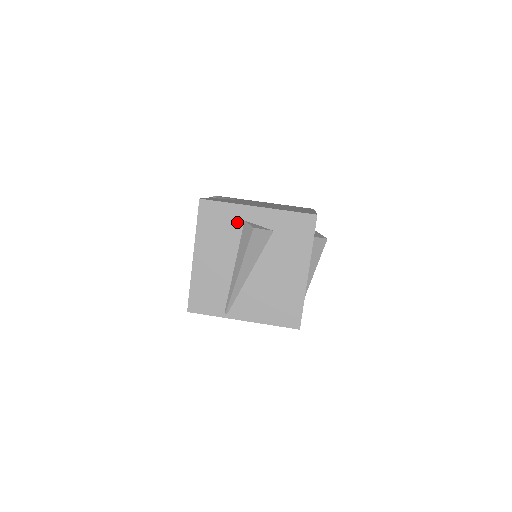
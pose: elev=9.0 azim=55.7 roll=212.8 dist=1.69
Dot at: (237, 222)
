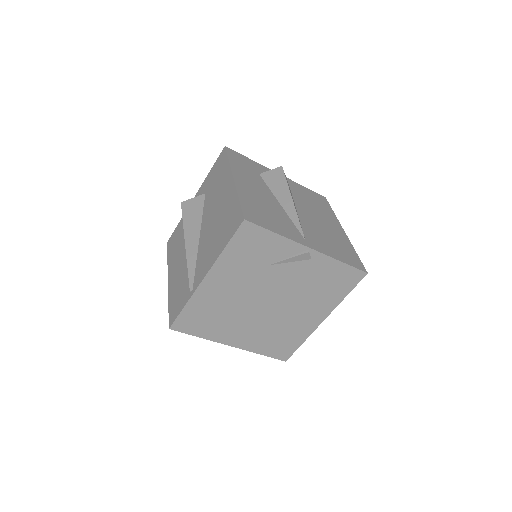
Dot at: occluded
